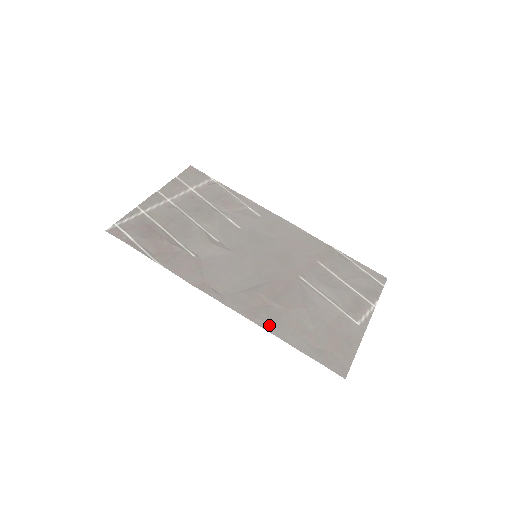
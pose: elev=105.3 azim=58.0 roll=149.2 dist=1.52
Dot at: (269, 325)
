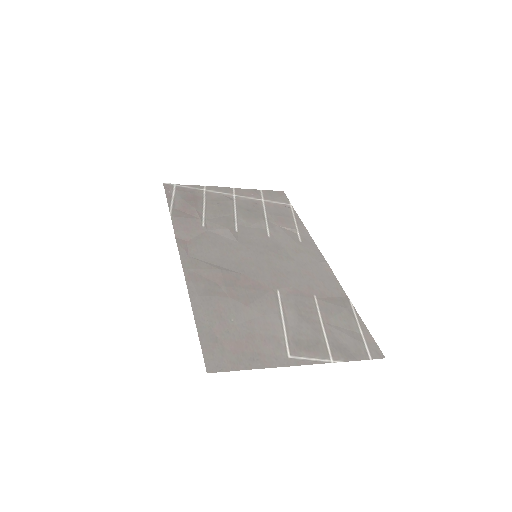
Dot at: (196, 292)
